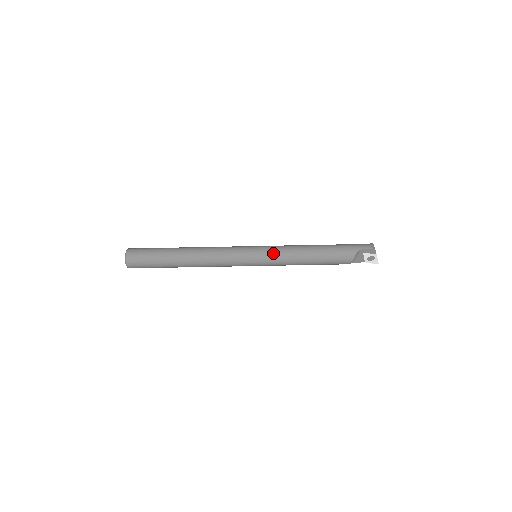
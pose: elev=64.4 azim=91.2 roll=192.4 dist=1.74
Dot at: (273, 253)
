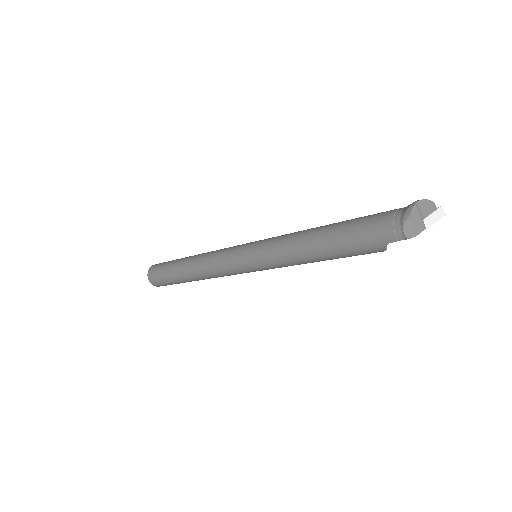
Dot at: (269, 266)
